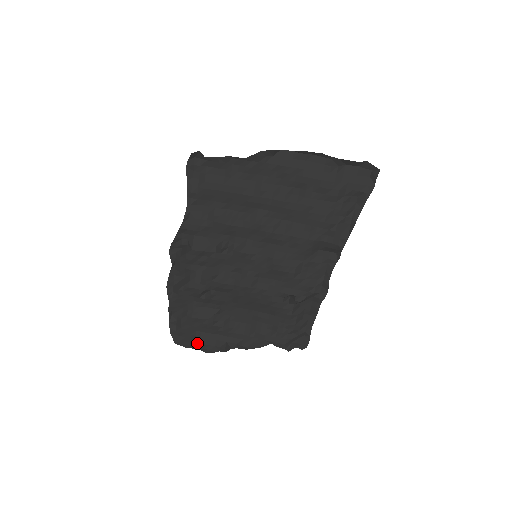
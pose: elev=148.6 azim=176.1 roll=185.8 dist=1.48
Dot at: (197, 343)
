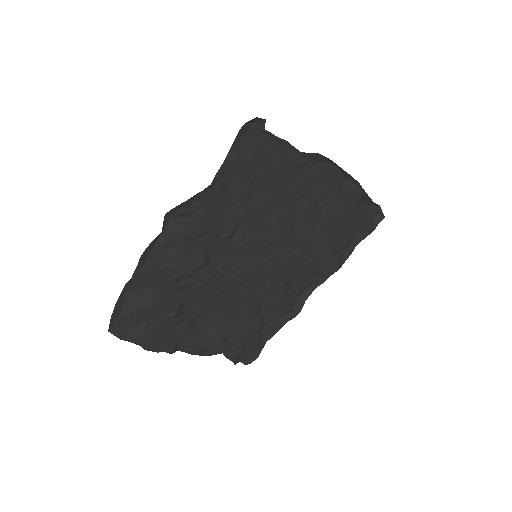
Dot at: (142, 337)
